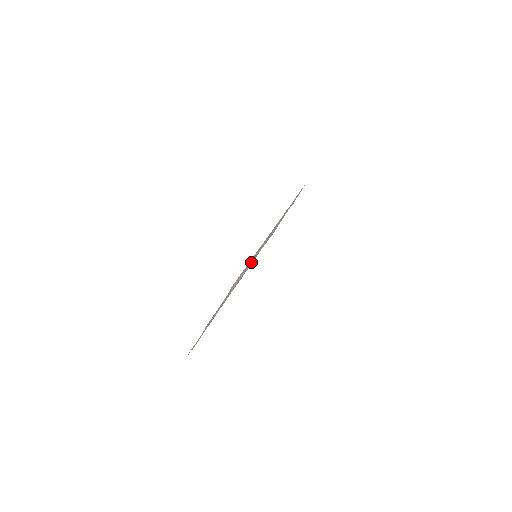
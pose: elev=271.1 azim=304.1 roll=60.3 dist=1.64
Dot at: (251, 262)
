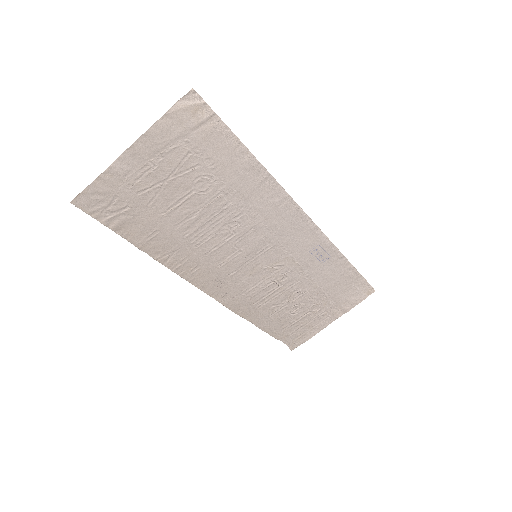
Dot at: (244, 249)
